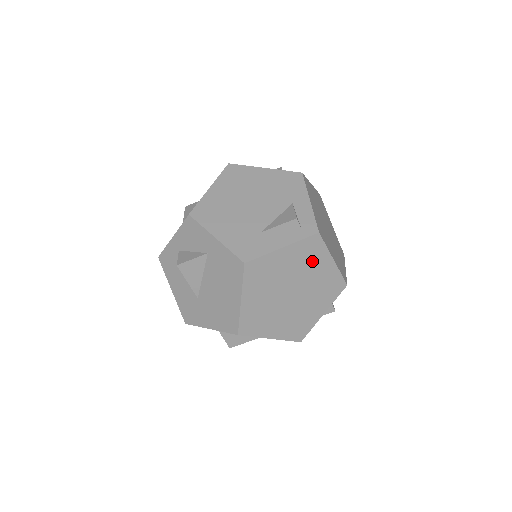
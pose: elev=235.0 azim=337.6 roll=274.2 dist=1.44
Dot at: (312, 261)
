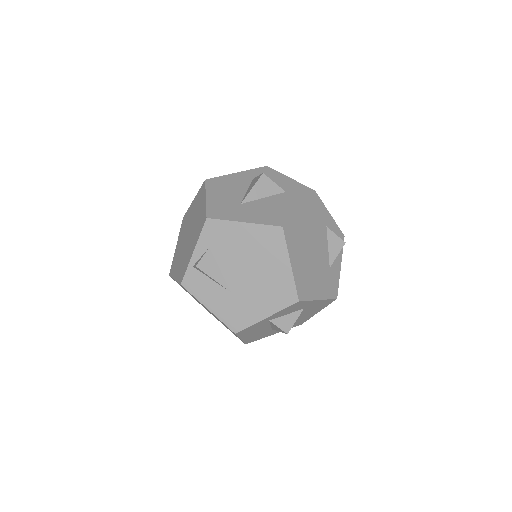
Dot at: occluded
